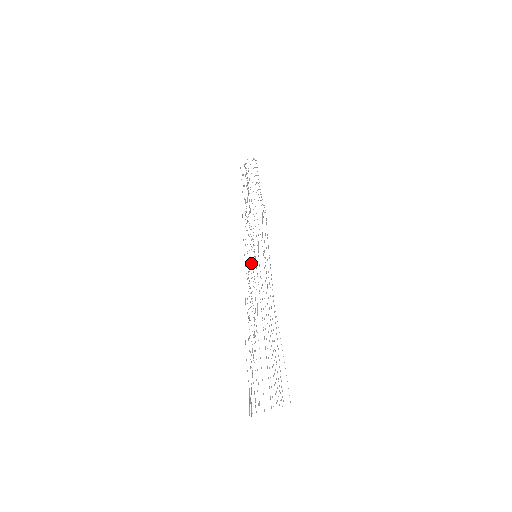
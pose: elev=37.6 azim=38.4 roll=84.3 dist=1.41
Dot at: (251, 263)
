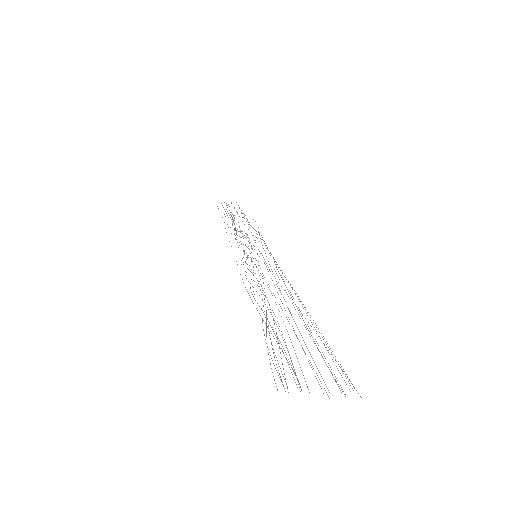
Dot at: occluded
